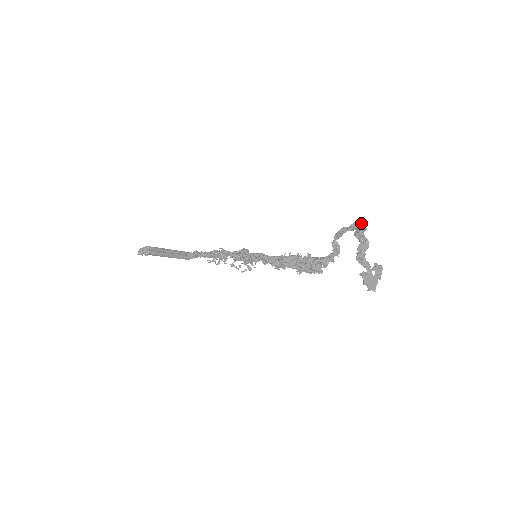
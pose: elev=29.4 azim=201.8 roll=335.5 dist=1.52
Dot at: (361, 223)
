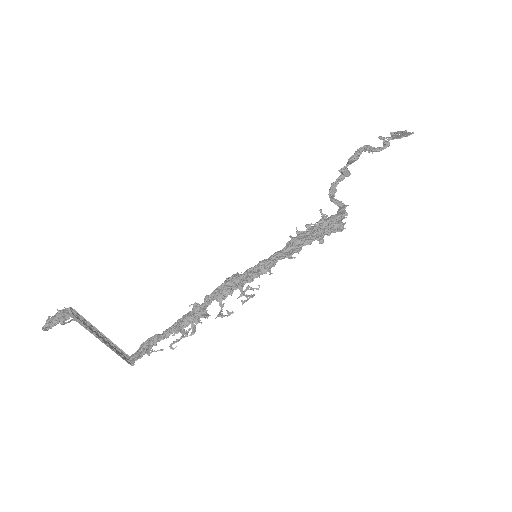
Dot at: occluded
